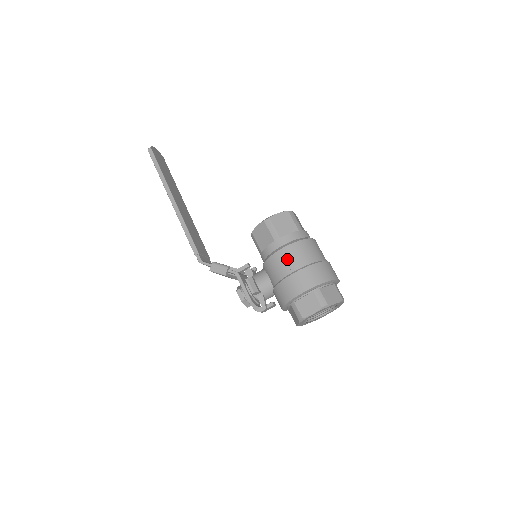
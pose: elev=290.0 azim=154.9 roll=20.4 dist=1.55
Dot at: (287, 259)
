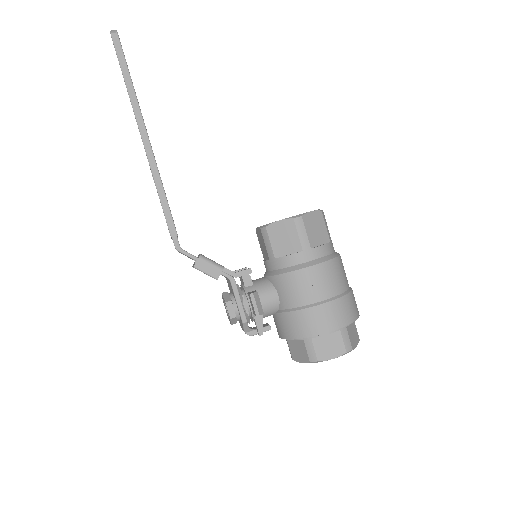
Dot at: (318, 282)
